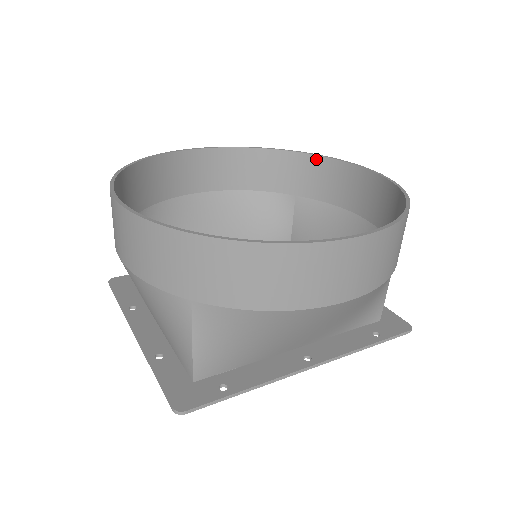
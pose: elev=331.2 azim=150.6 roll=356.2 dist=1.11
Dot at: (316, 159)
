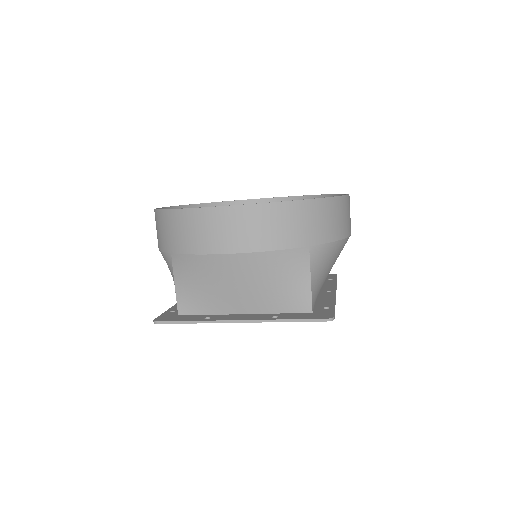
Dot at: (227, 204)
